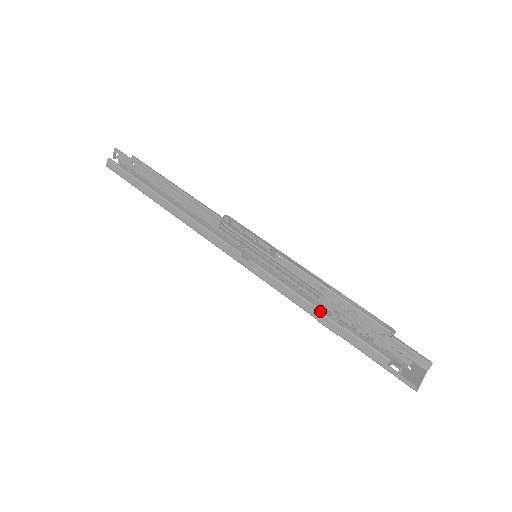
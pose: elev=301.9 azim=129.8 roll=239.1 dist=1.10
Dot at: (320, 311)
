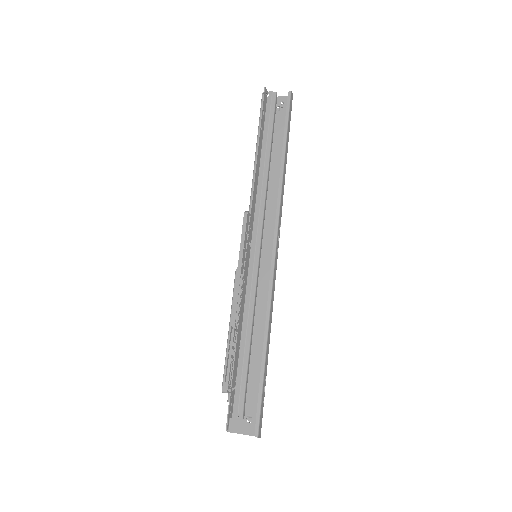
Dot at: occluded
